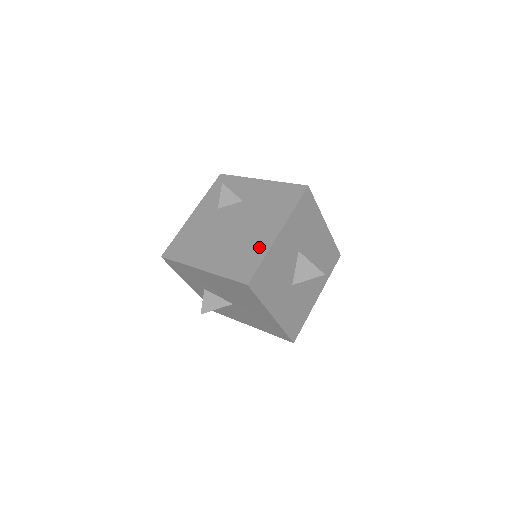
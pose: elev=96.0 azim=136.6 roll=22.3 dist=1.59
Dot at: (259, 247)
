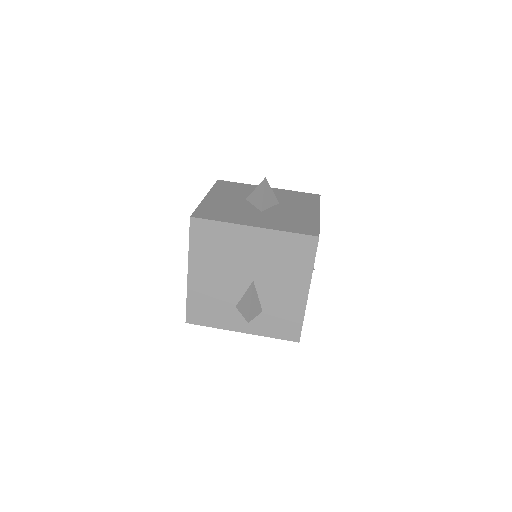
Dot at: occluded
